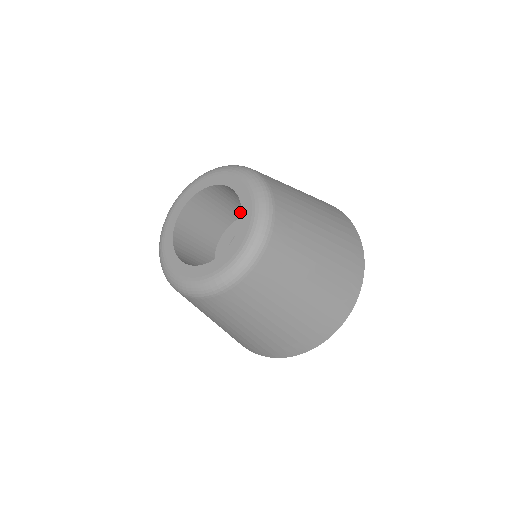
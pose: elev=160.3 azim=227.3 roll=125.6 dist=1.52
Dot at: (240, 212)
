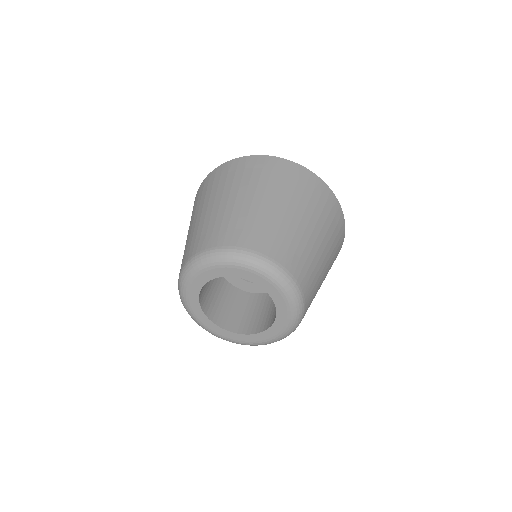
Dot at: occluded
